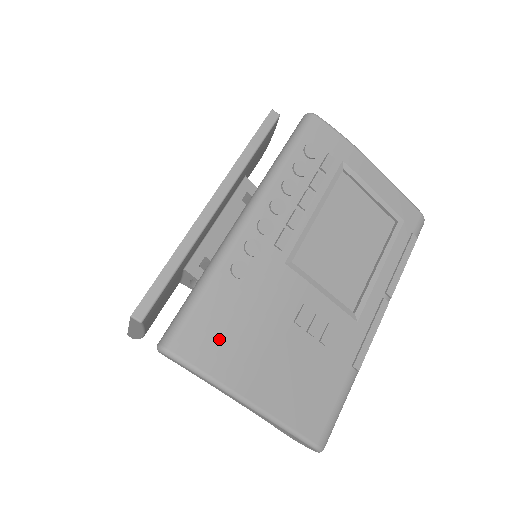
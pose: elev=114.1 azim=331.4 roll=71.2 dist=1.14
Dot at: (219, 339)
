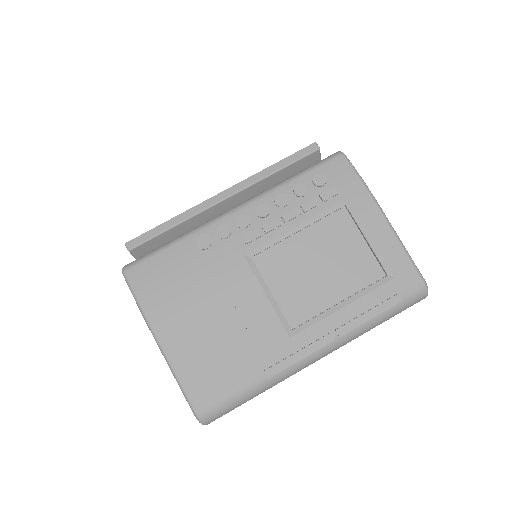
Dot at: (161, 282)
